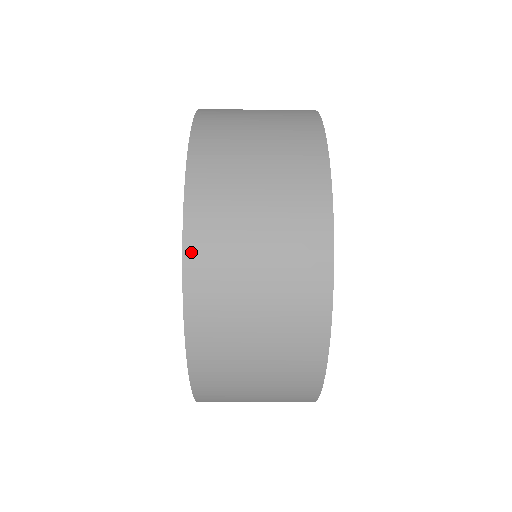
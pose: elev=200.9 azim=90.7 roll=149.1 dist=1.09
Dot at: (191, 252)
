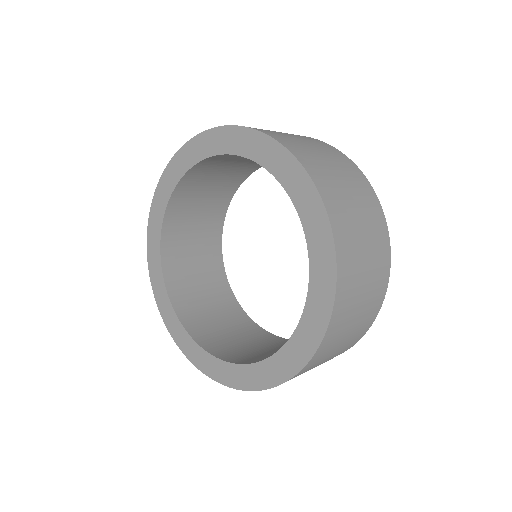
Dot at: (312, 361)
